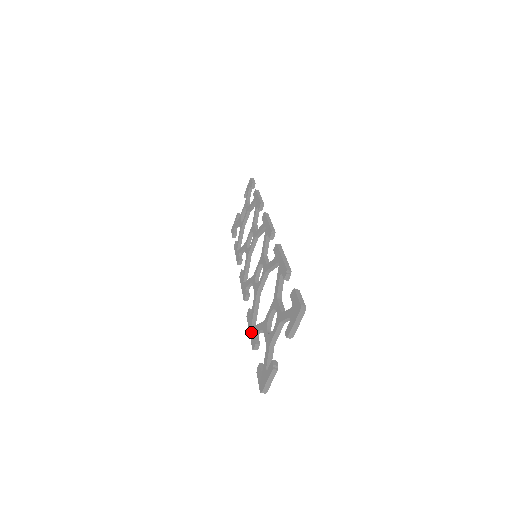
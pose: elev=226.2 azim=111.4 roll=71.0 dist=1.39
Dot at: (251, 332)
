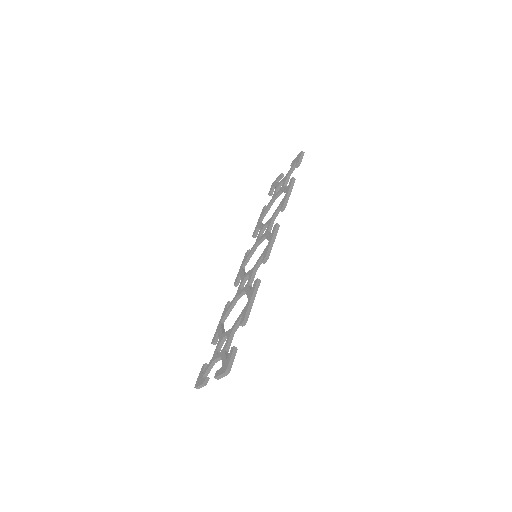
Dot at: (218, 326)
